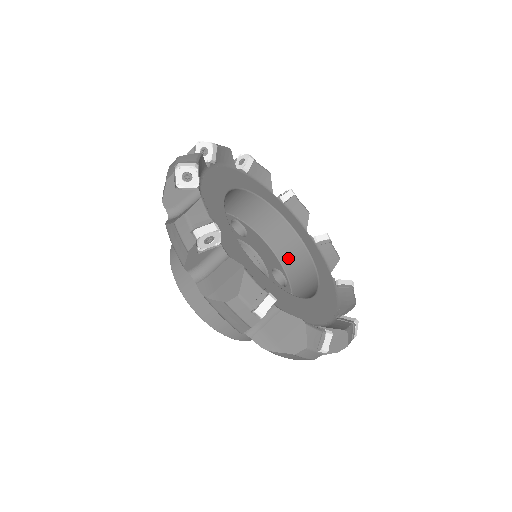
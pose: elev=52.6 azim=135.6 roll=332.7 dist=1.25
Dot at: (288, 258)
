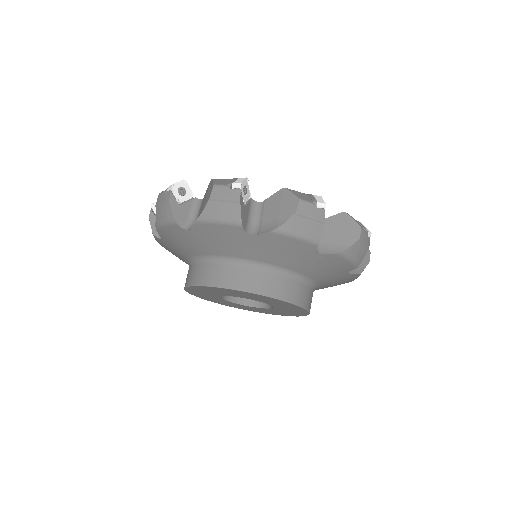
Dot at: occluded
